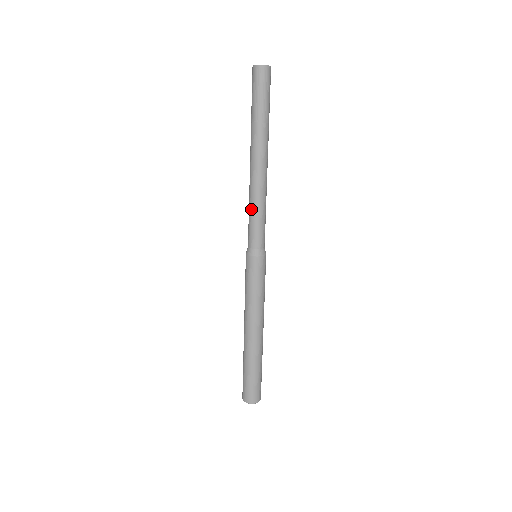
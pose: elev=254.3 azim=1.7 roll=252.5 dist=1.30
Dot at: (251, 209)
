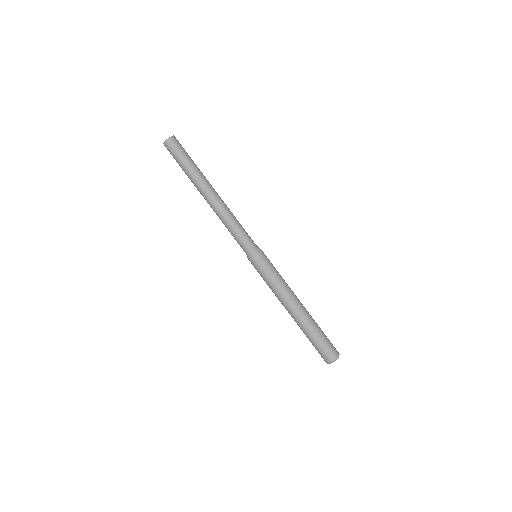
Dot at: occluded
